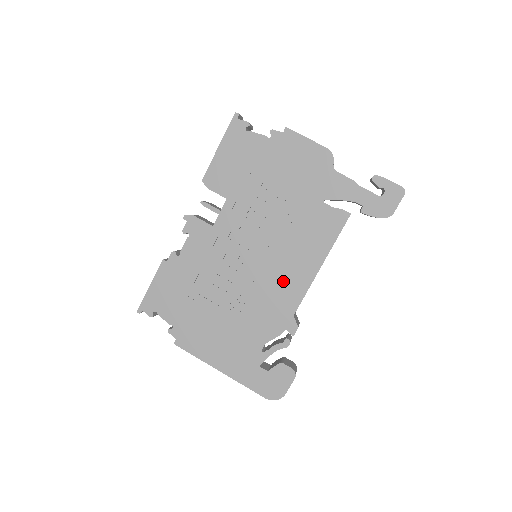
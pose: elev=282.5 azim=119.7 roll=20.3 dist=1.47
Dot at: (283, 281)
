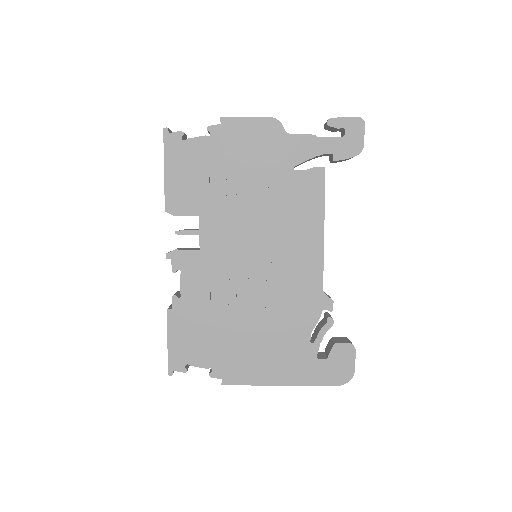
Dot at: (296, 265)
